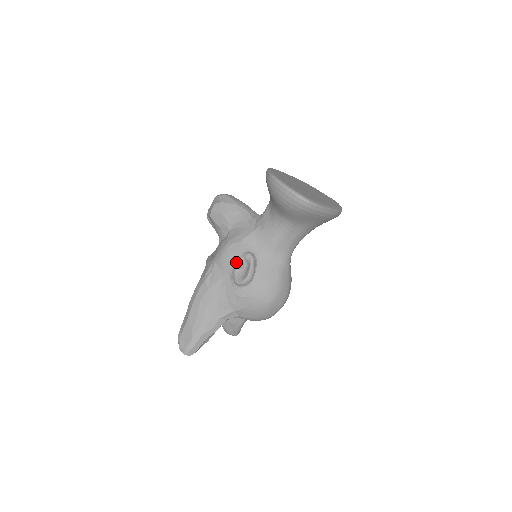
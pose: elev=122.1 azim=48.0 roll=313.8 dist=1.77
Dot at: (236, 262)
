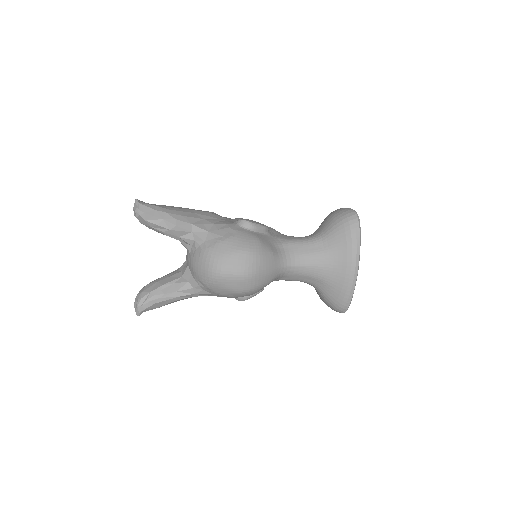
Dot at: occluded
